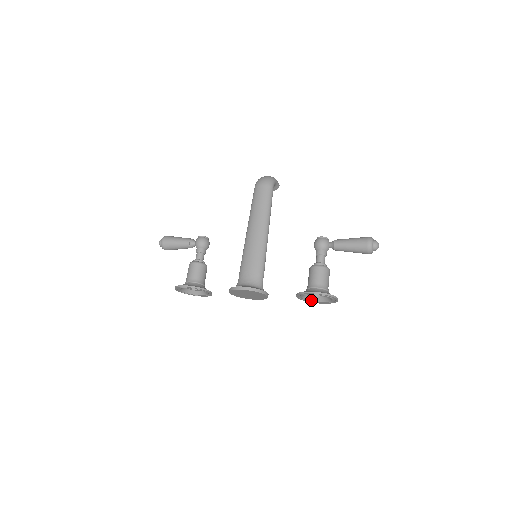
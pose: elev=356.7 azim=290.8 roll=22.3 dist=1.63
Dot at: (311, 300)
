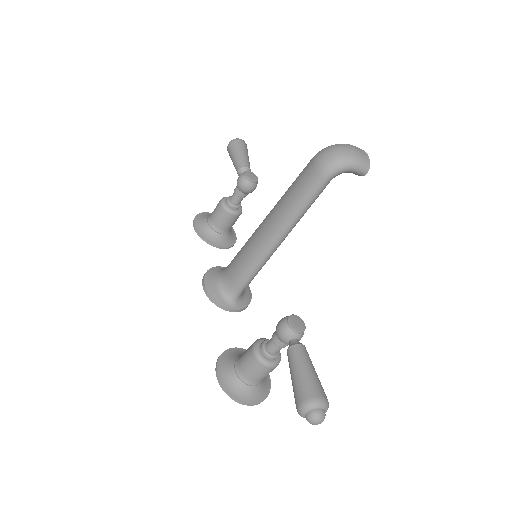
Dot at: occluded
